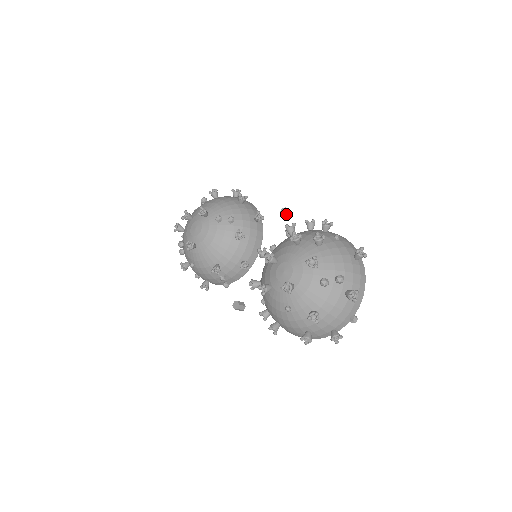
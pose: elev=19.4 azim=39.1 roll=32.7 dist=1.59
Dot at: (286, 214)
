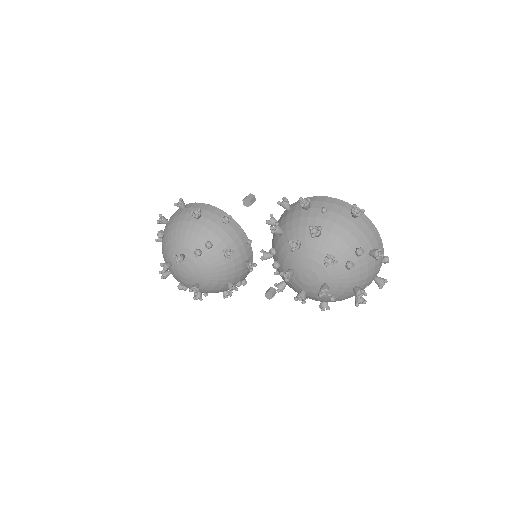
Dot at: (251, 204)
